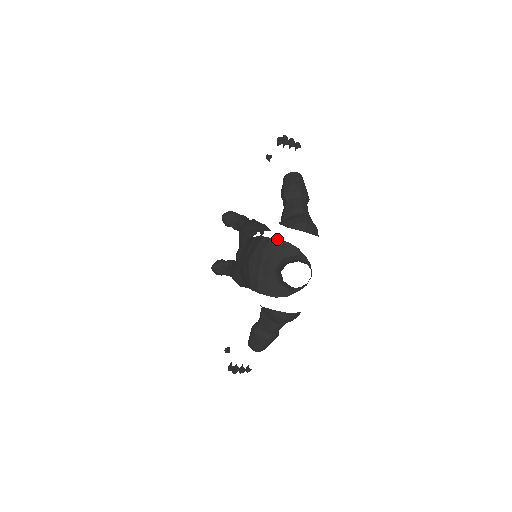
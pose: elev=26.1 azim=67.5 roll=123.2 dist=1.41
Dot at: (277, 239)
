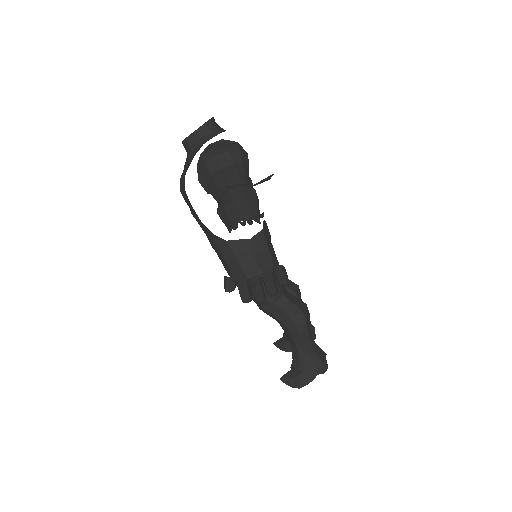
Dot at: occluded
